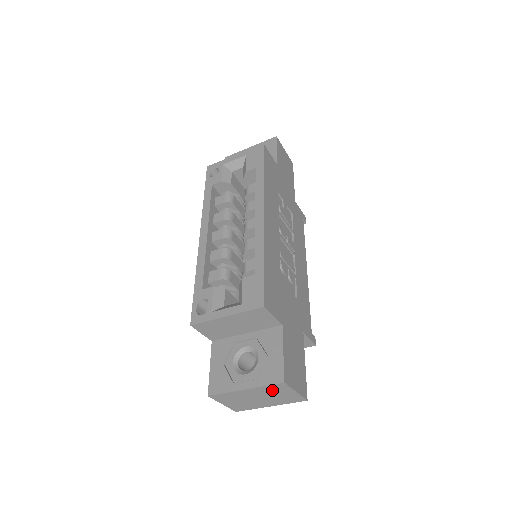
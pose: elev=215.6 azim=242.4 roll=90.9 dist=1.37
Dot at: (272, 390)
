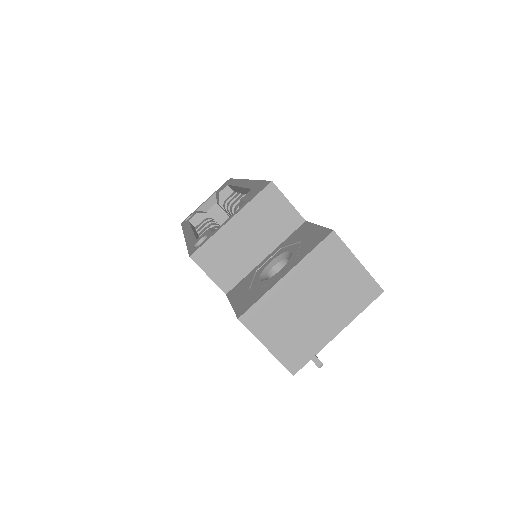
Dot at: (324, 266)
